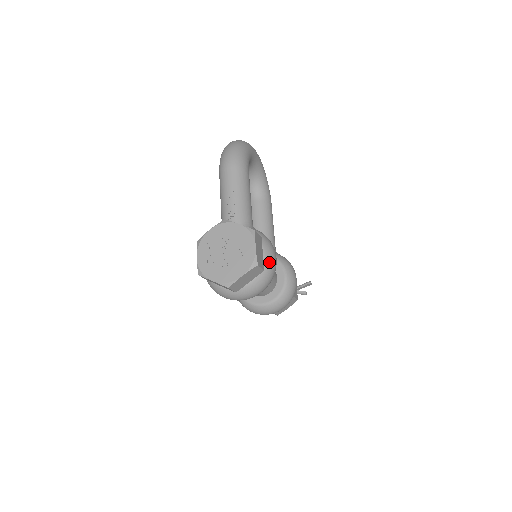
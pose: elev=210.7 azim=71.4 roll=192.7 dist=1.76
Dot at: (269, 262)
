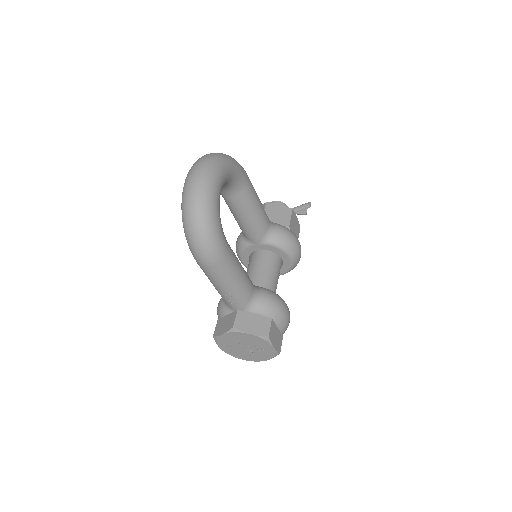
Dot at: (285, 327)
